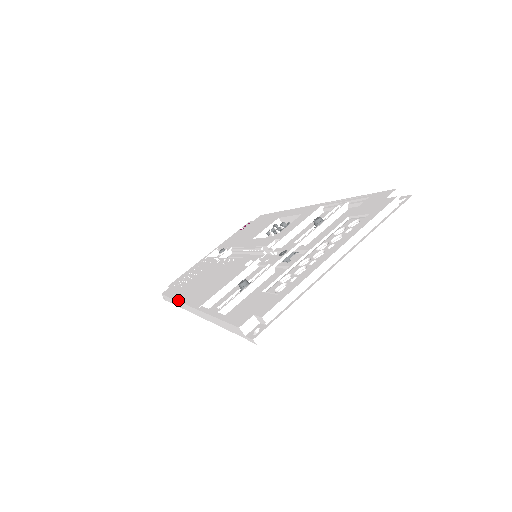
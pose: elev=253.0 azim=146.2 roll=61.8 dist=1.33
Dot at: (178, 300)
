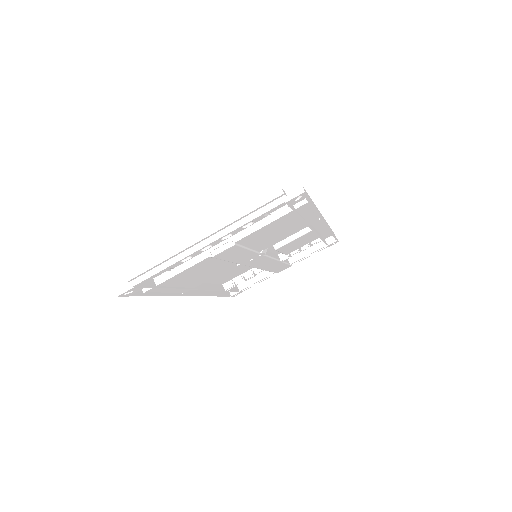
Dot at: occluded
